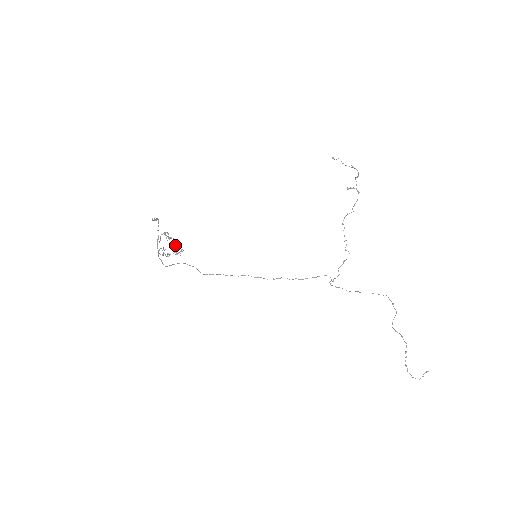
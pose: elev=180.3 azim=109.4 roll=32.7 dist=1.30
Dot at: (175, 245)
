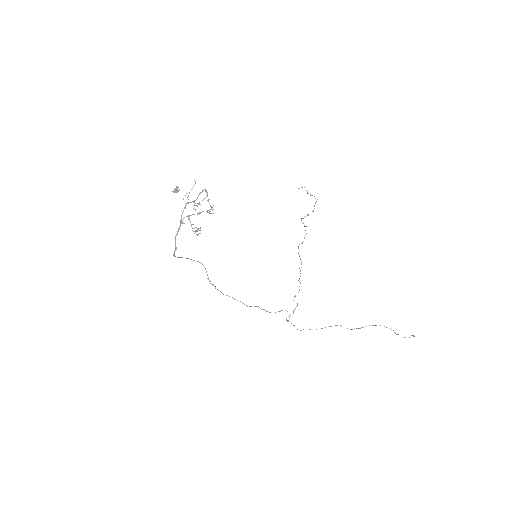
Dot at: occluded
